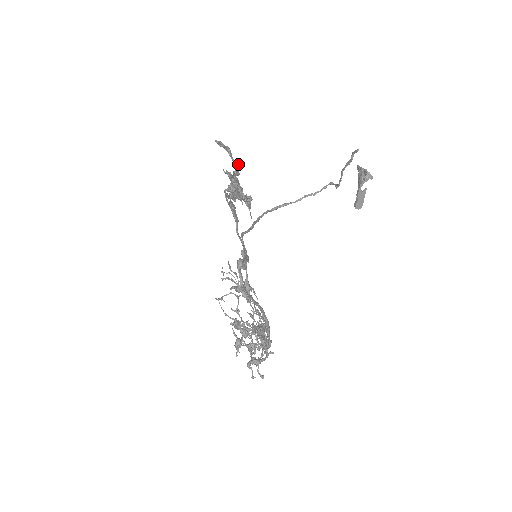
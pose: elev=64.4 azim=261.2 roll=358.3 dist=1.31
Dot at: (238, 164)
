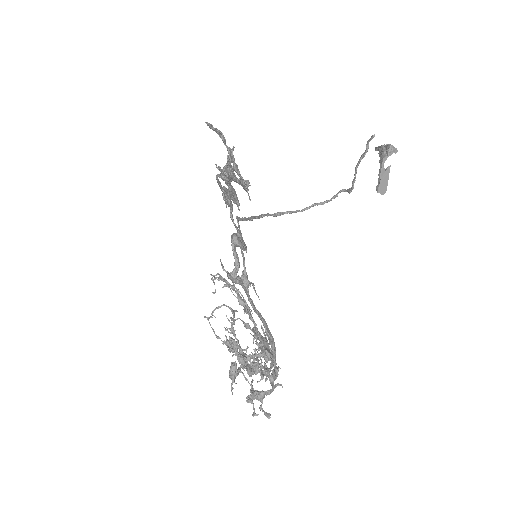
Dot at: (233, 149)
